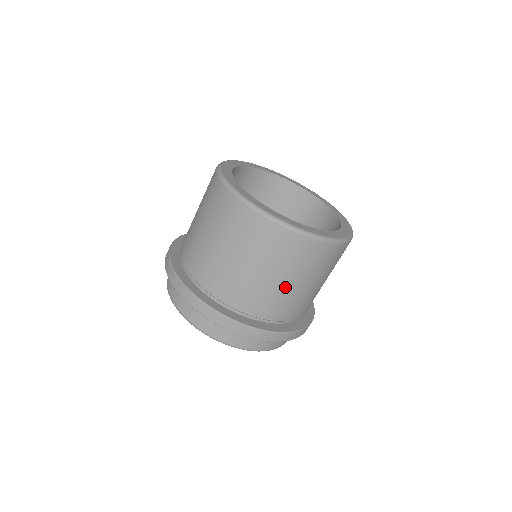
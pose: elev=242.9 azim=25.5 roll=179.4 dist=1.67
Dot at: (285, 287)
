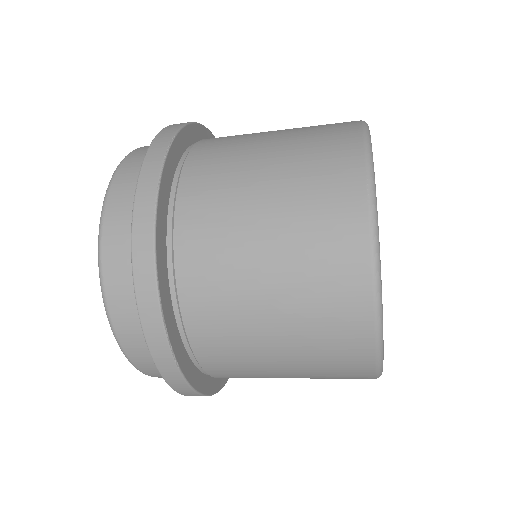
Dot at: occluded
